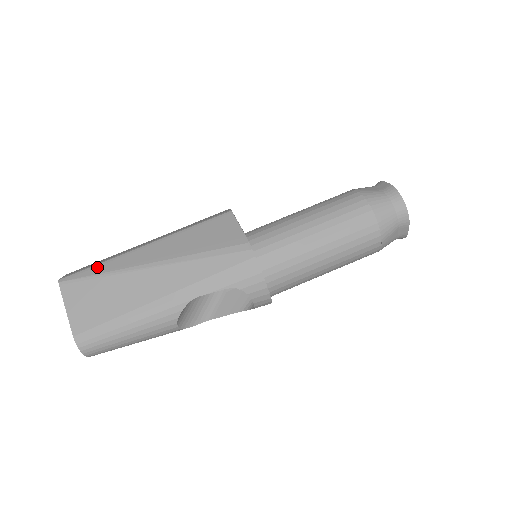
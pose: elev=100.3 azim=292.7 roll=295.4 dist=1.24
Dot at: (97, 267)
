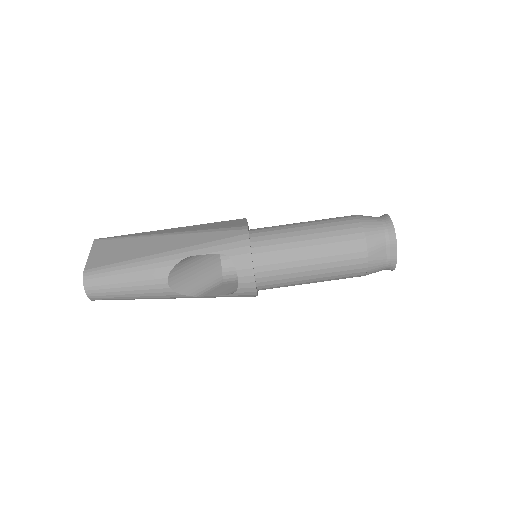
Dot at: (127, 235)
